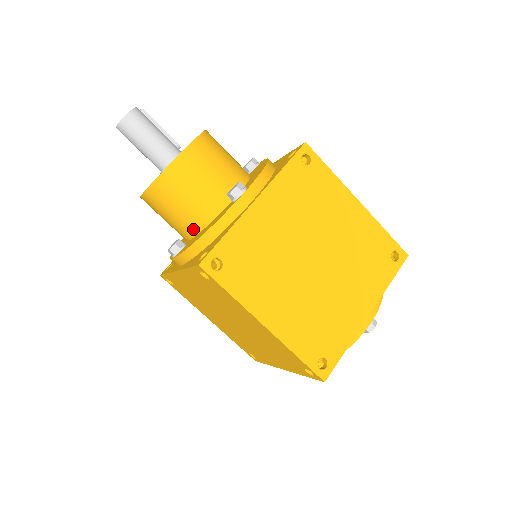
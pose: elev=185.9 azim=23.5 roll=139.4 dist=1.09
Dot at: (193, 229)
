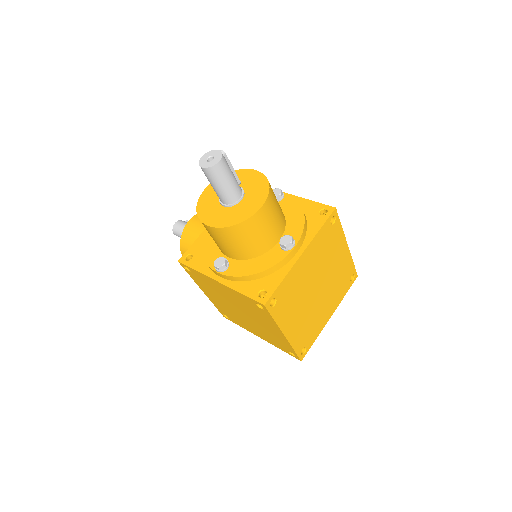
Dot at: (242, 257)
